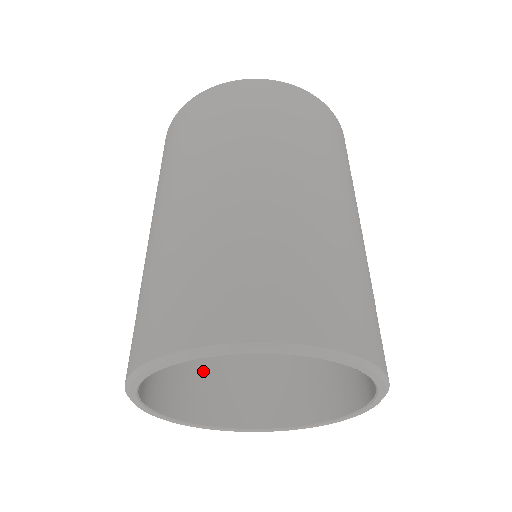
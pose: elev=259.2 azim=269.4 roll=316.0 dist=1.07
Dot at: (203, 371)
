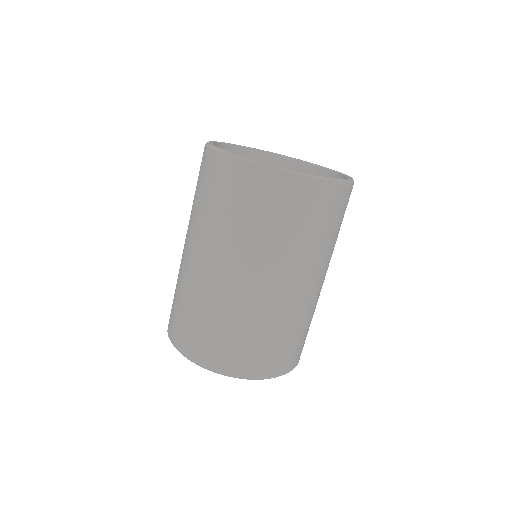
Dot at: occluded
